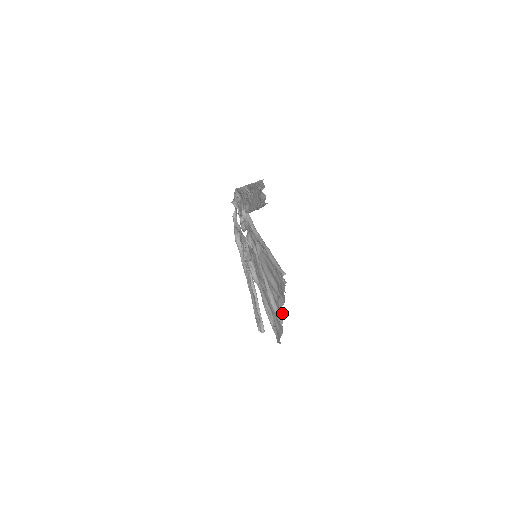
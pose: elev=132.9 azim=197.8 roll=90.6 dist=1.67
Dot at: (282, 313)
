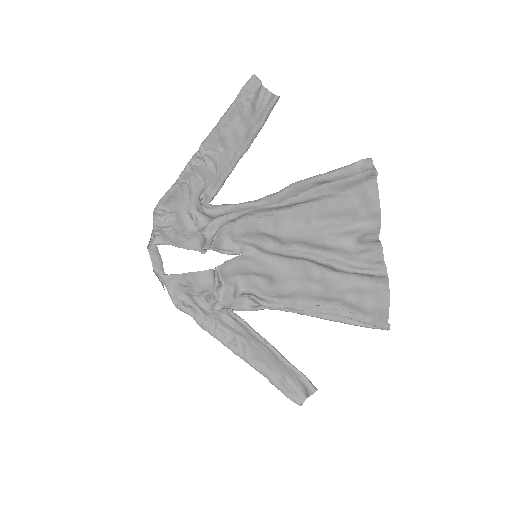
Dot at: (378, 254)
